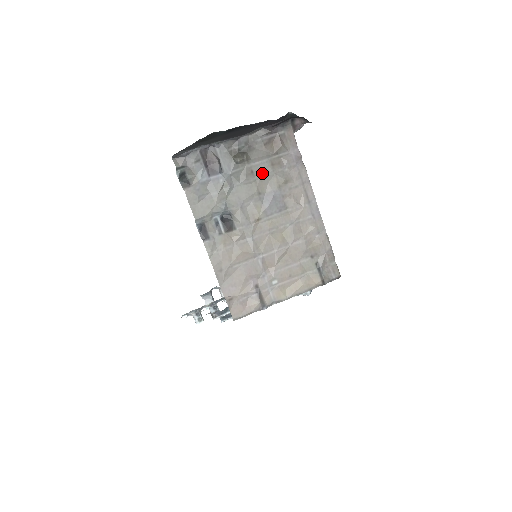
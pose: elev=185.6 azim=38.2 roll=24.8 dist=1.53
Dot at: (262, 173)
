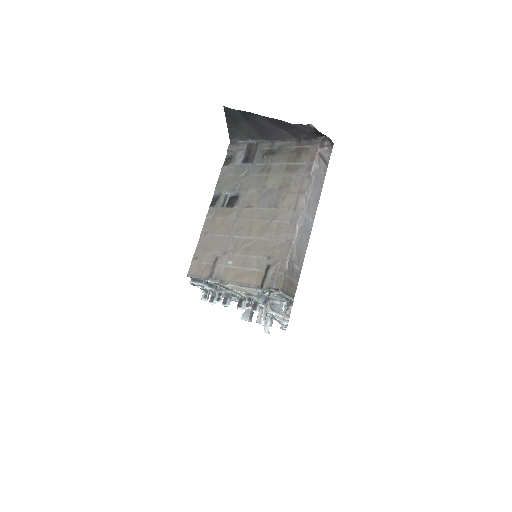
Dot at: (275, 173)
